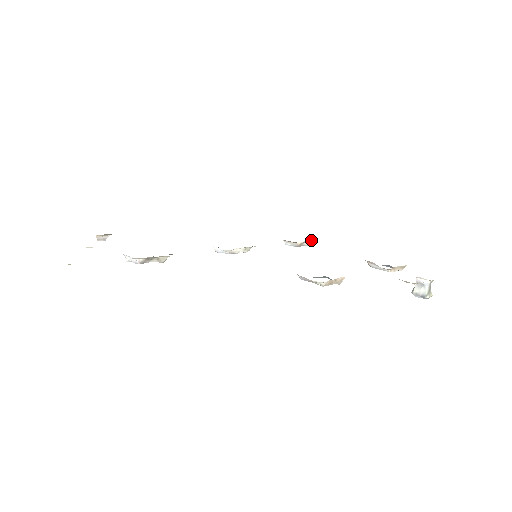
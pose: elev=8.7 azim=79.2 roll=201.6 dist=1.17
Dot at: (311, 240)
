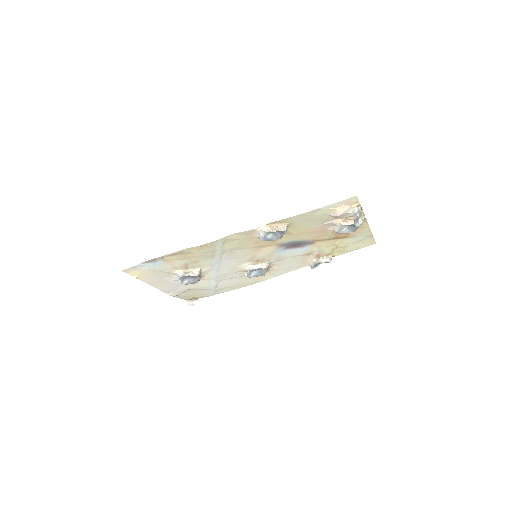
Dot at: (326, 256)
